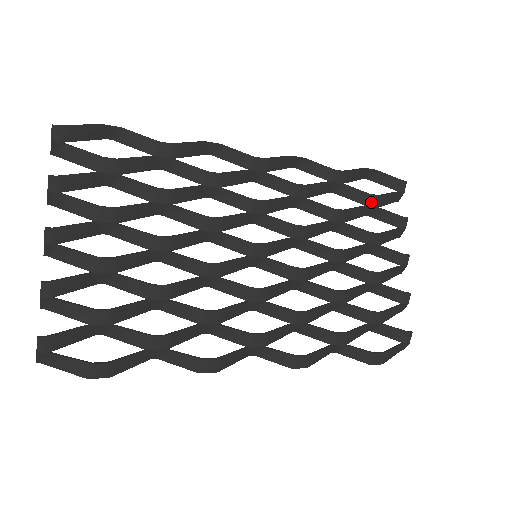
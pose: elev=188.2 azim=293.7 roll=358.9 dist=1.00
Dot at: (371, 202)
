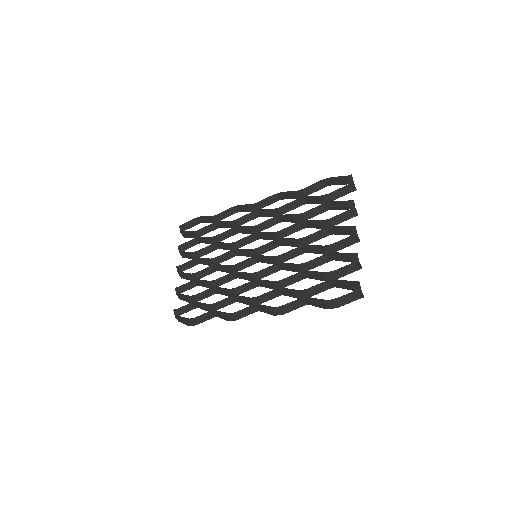
Dot at: (325, 200)
